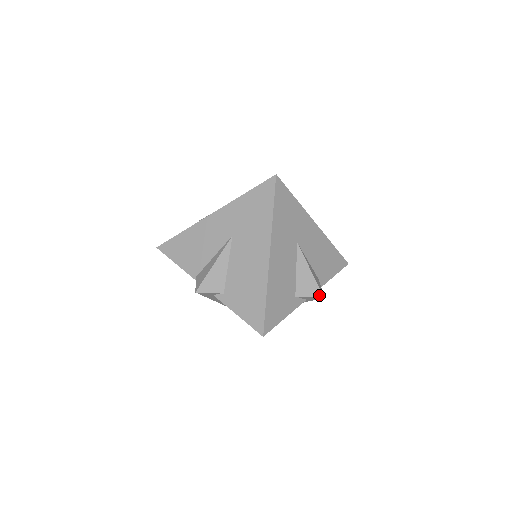
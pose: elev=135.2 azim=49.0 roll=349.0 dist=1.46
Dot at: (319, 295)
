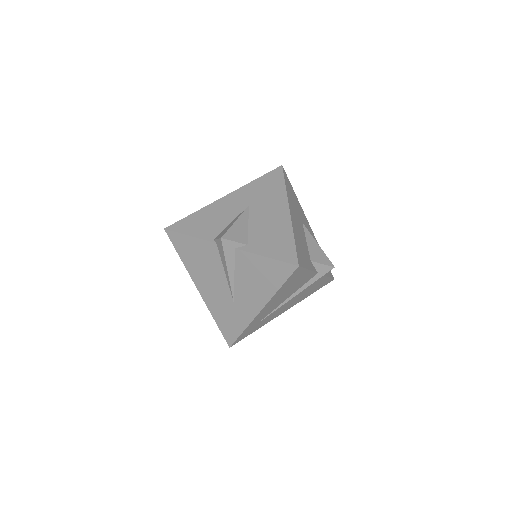
Dot at: (330, 264)
